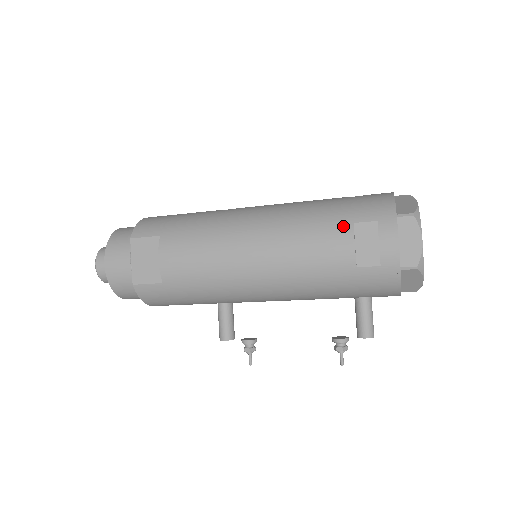
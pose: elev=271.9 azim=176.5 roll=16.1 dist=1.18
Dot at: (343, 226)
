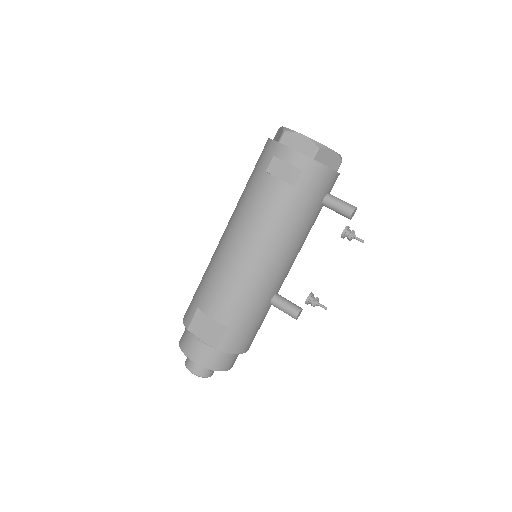
Dot at: (263, 179)
